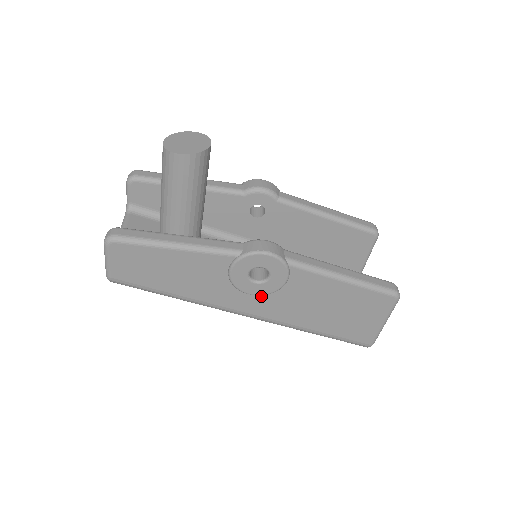
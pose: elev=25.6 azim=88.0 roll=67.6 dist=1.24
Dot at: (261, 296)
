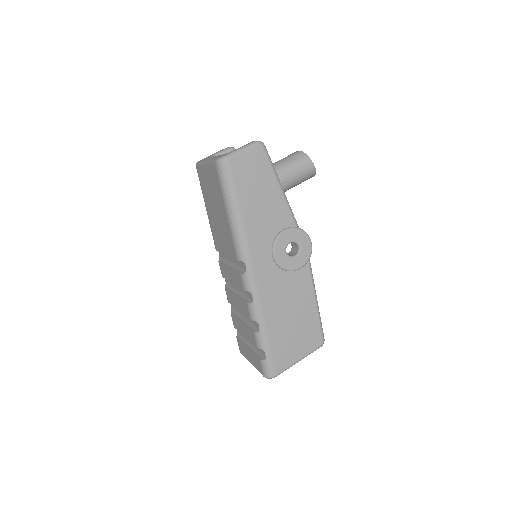
Dot at: (275, 266)
